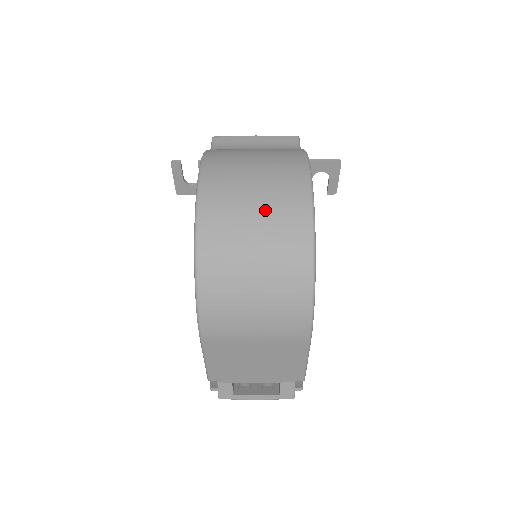
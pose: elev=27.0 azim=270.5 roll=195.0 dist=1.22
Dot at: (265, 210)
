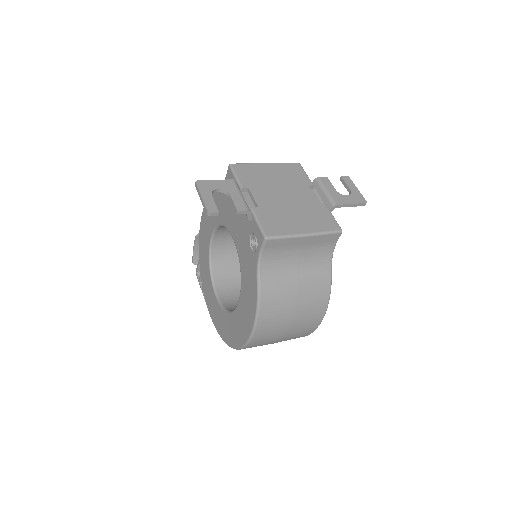
Dot at: occluded
